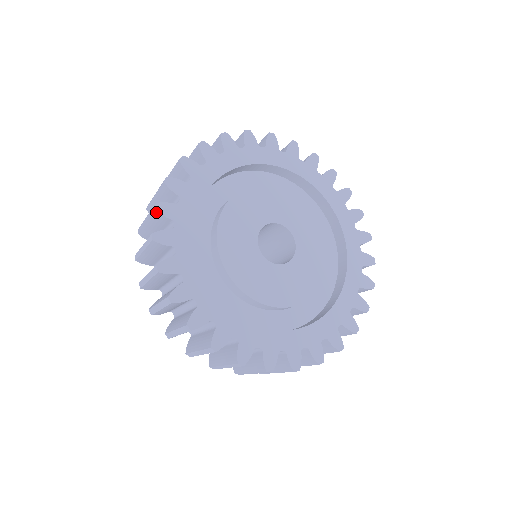
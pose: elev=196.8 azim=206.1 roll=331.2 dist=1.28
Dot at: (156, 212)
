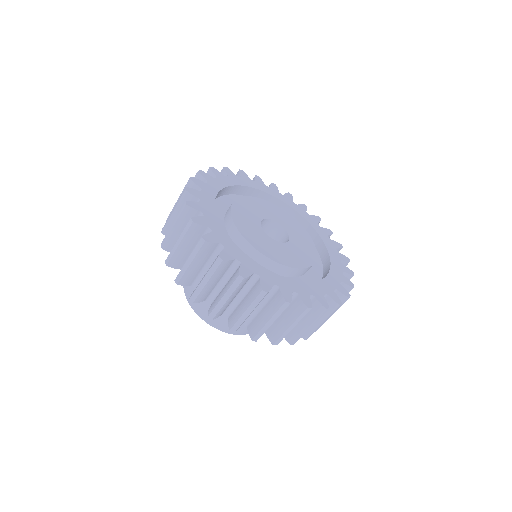
Dot at: (198, 174)
